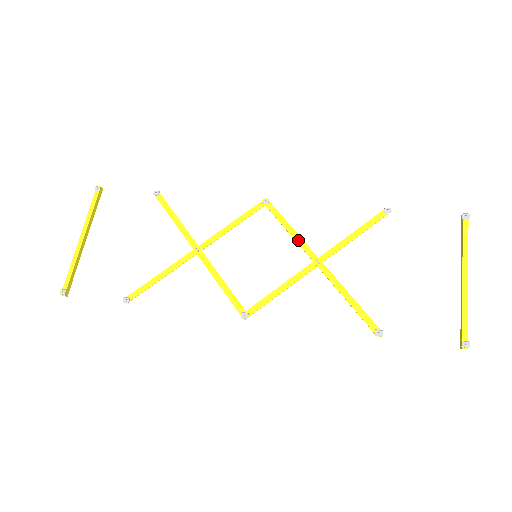
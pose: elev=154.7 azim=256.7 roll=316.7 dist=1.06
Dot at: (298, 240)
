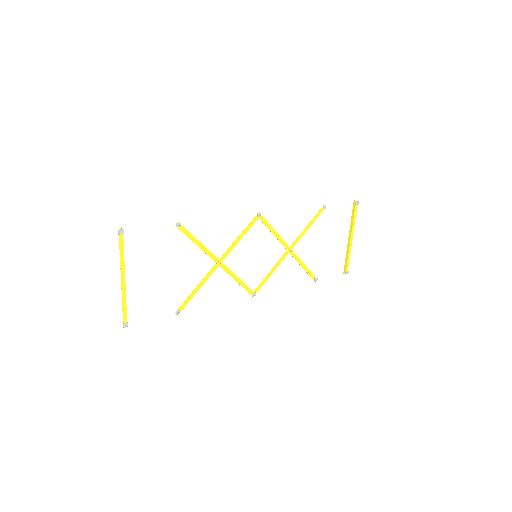
Dot at: (279, 239)
